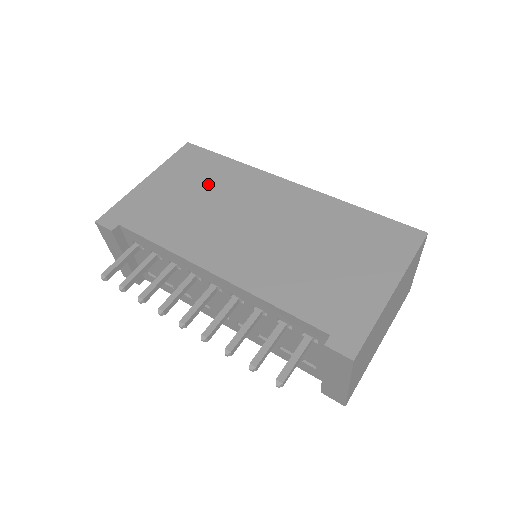
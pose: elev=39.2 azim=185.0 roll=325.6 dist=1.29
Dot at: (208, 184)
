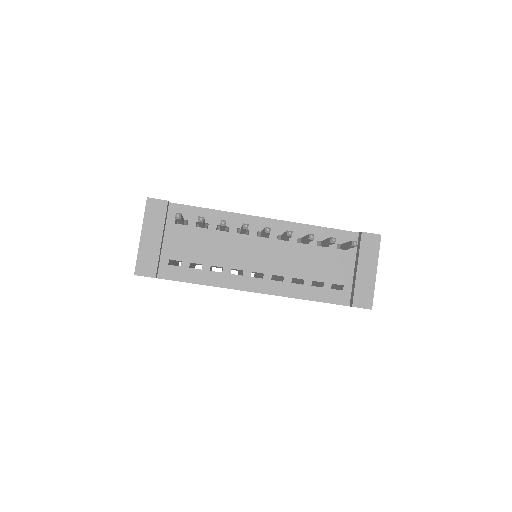
Dot at: occluded
